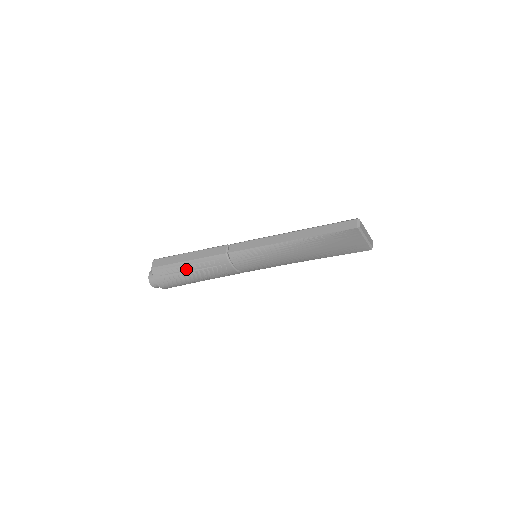
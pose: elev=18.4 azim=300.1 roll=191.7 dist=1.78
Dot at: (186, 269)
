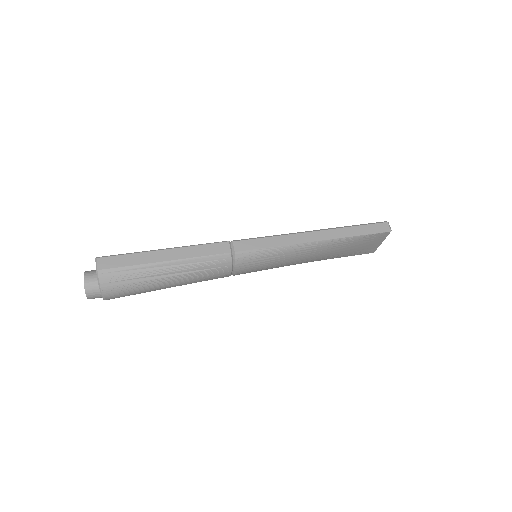
Dot at: (163, 272)
